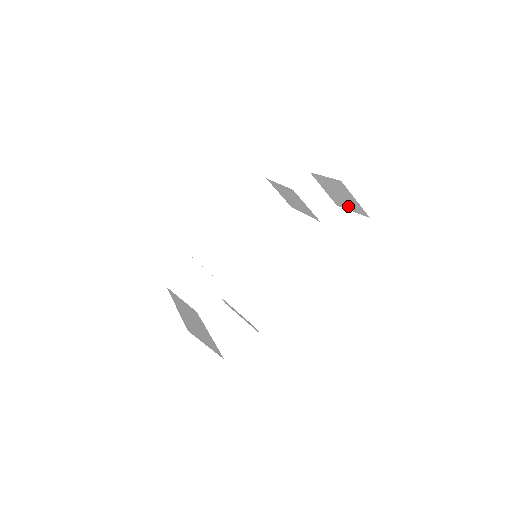
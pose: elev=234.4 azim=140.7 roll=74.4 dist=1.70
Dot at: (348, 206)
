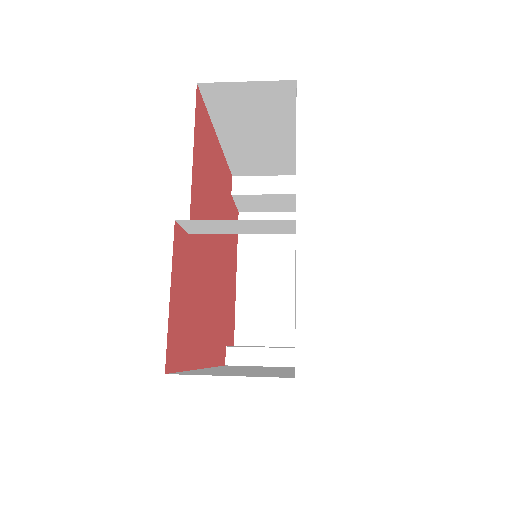
Dot at: occluded
